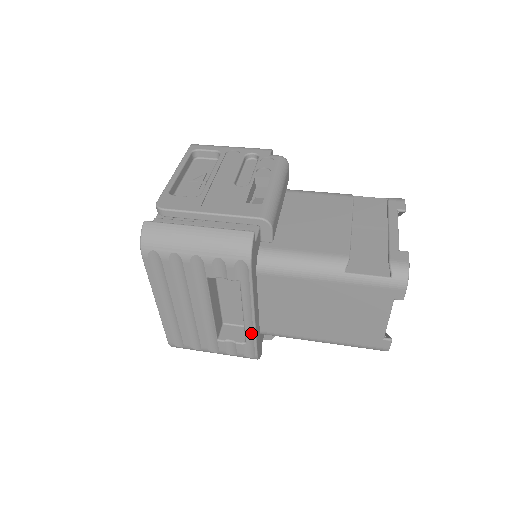
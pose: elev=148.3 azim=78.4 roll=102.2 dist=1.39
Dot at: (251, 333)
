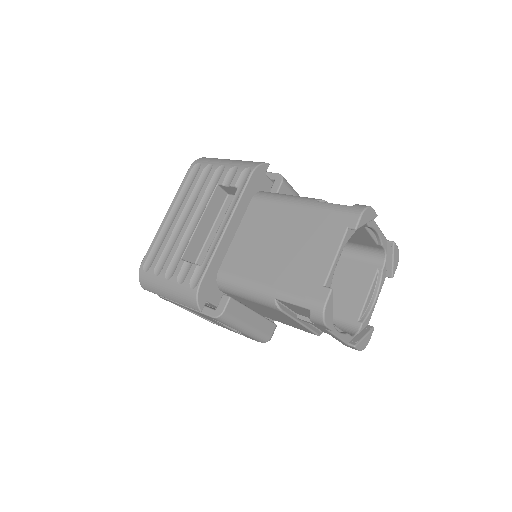
Dot at: (213, 250)
